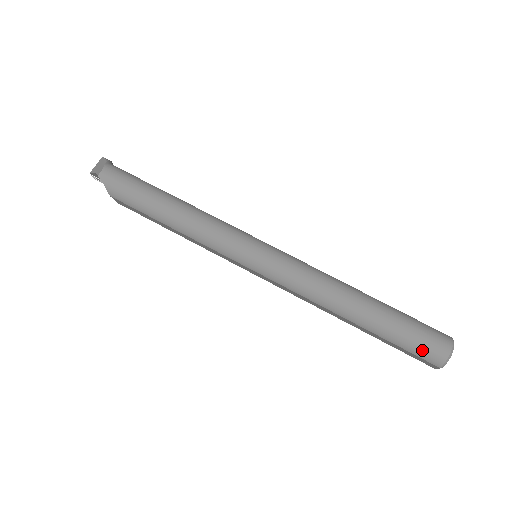
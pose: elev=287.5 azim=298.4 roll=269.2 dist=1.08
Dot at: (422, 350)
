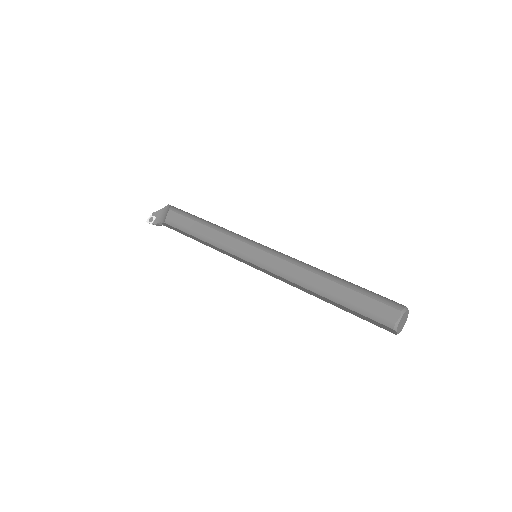
Dot at: (385, 299)
